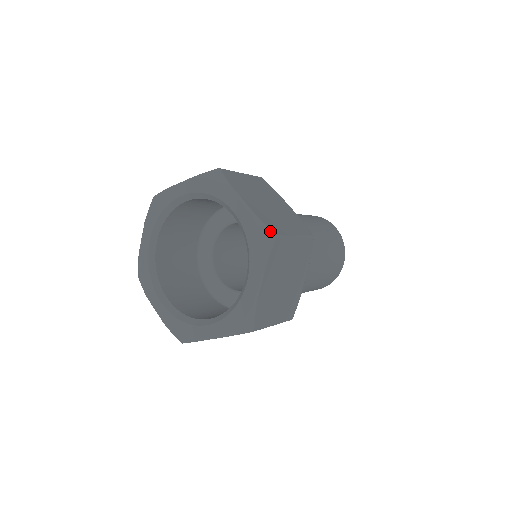
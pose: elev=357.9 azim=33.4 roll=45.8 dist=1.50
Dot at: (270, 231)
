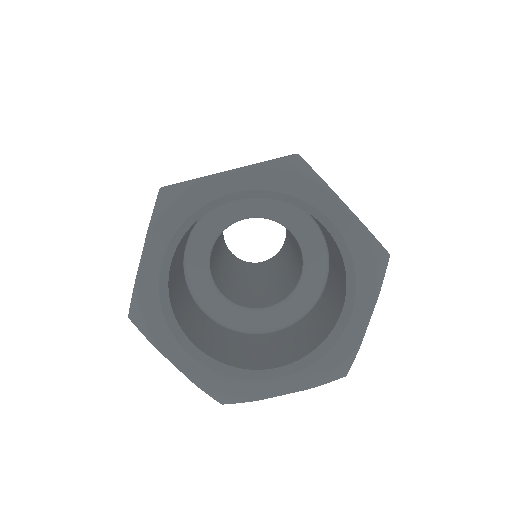
Dot at: (384, 249)
